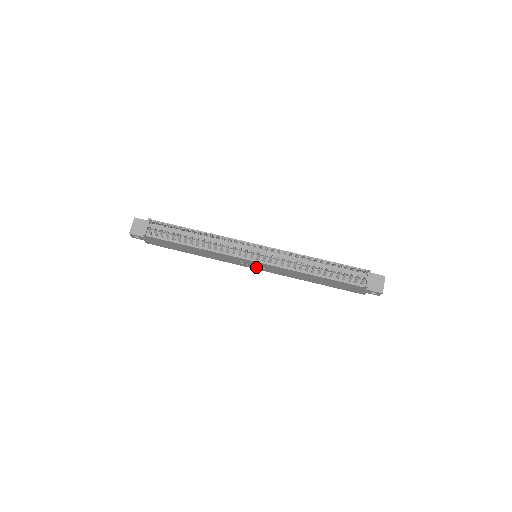
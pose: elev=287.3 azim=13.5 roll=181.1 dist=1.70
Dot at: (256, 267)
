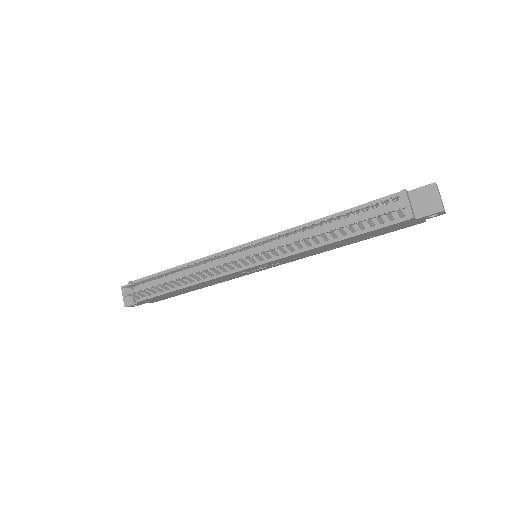
Dot at: (267, 267)
